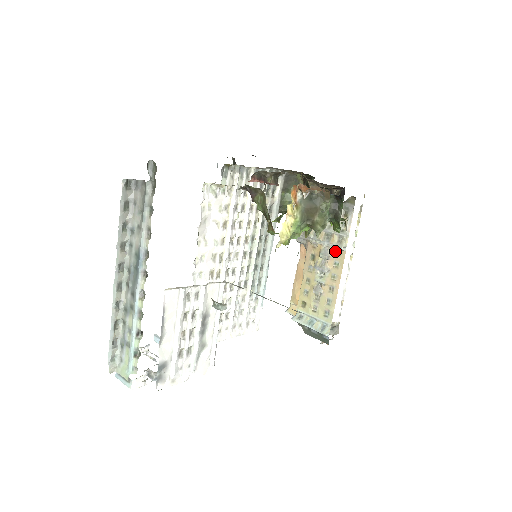
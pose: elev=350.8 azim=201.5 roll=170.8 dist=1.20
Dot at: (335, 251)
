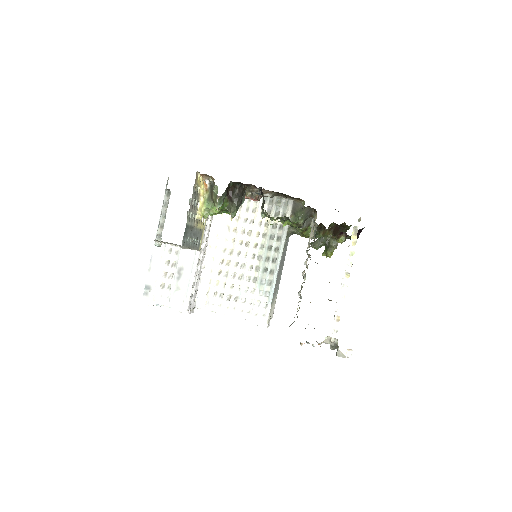
Dot at: (308, 257)
